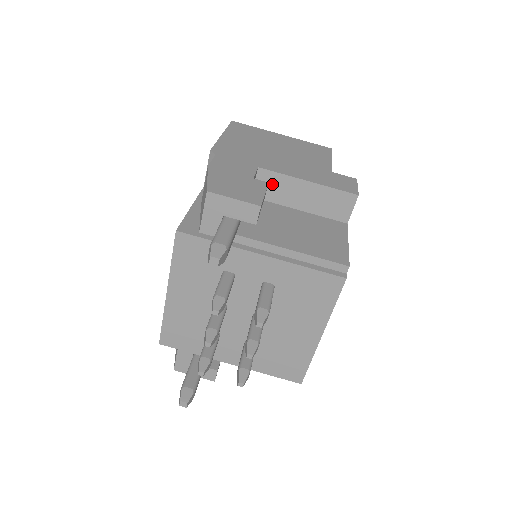
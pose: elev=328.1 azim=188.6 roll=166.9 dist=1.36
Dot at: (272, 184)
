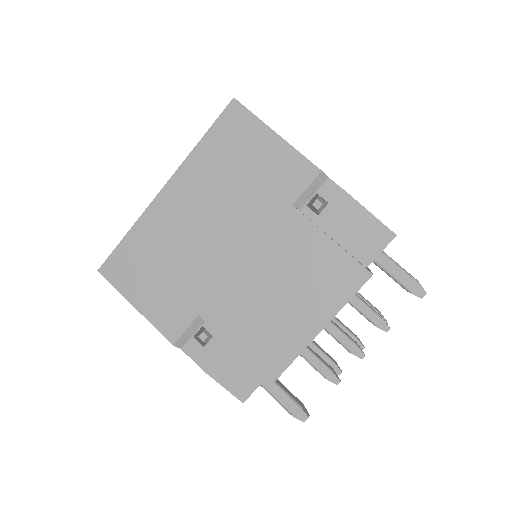
Dot at: occluded
